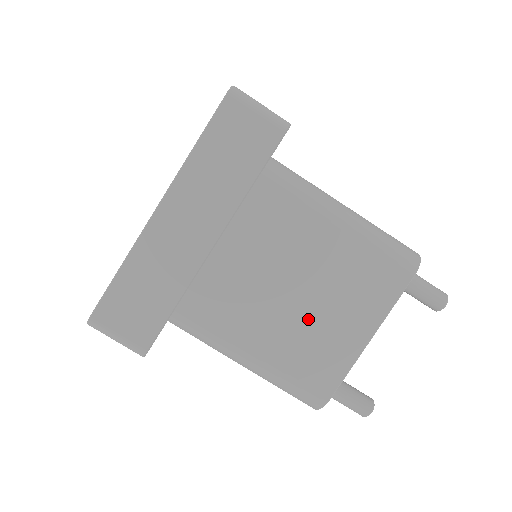
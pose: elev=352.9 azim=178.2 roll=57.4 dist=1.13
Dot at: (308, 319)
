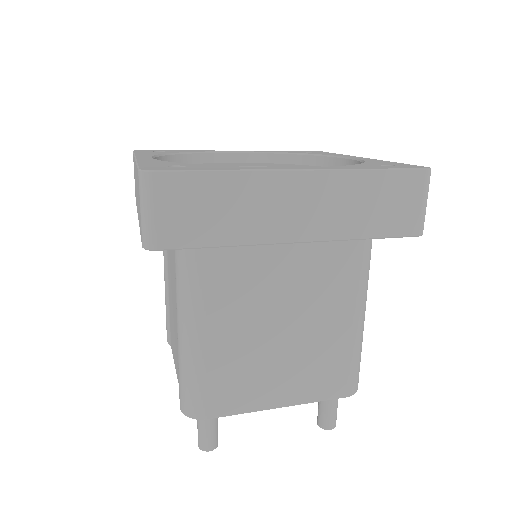
Dot at: (266, 353)
